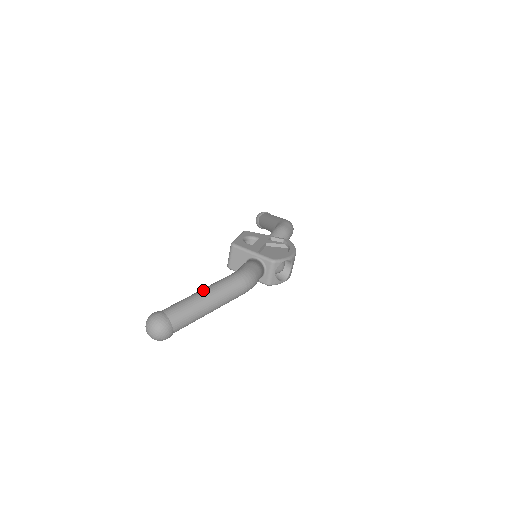
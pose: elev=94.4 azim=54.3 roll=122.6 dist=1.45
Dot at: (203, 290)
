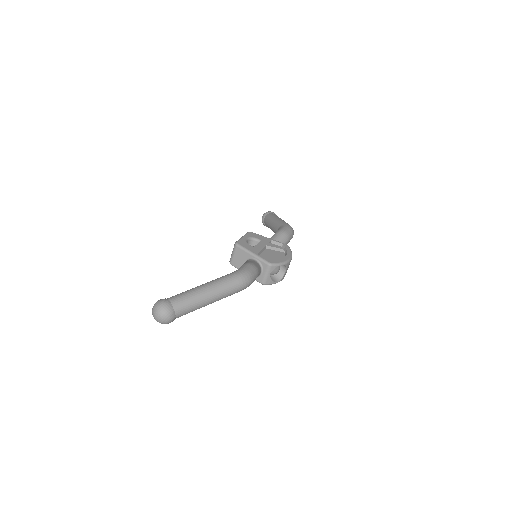
Dot at: (205, 285)
